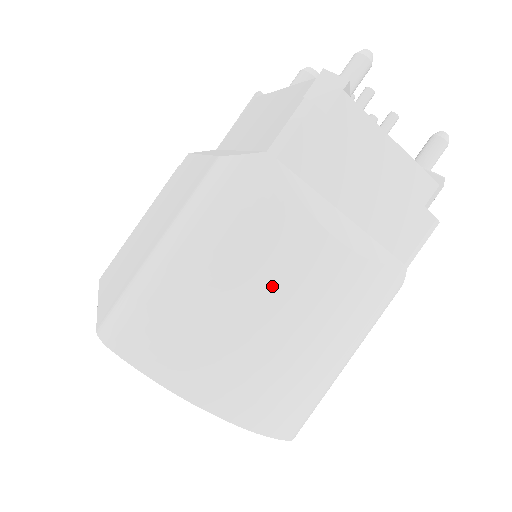
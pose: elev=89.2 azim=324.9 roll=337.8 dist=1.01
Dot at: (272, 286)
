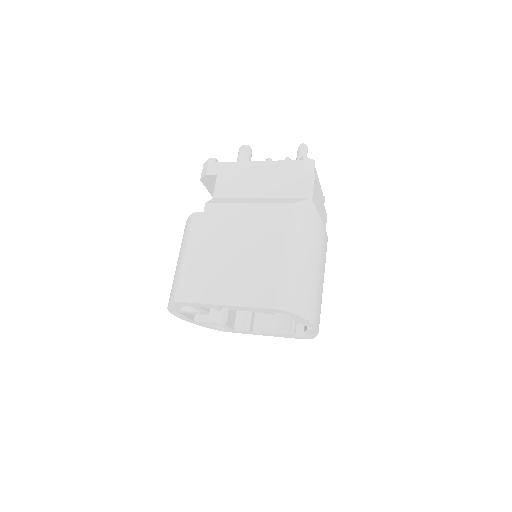
Dot at: (321, 259)
